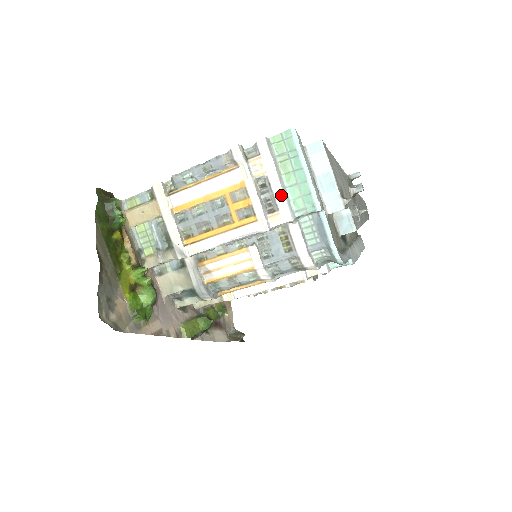
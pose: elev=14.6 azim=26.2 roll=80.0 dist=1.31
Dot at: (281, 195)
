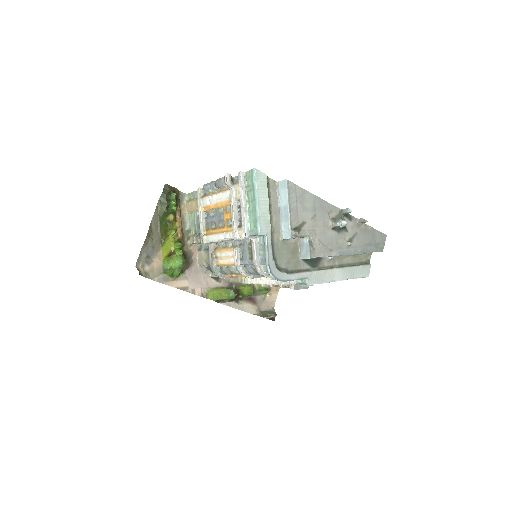
Dot at: (244, 216)
